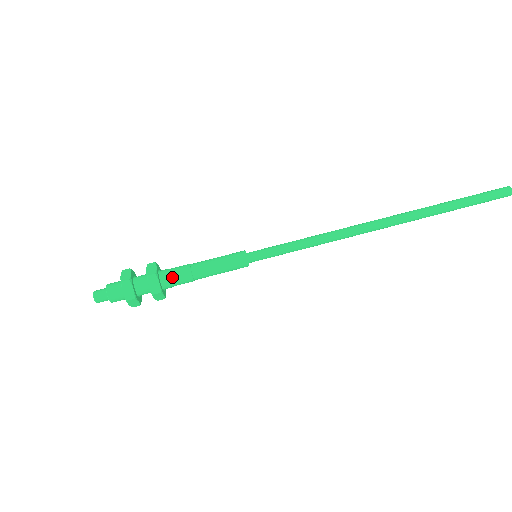
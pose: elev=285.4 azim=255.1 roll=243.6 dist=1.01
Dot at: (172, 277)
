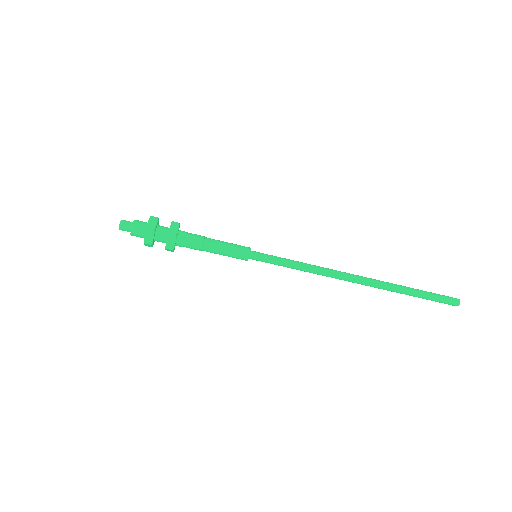
Dot at: occluded
